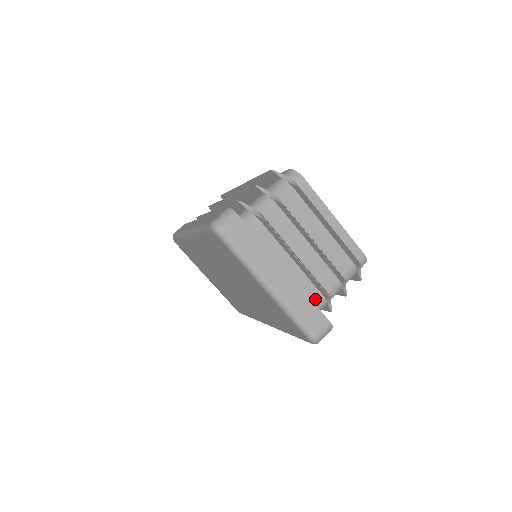
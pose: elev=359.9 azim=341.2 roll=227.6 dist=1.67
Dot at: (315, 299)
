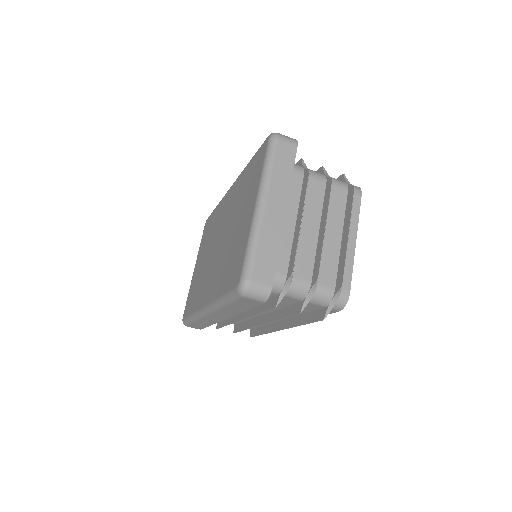
Dot at: (279, 269)
